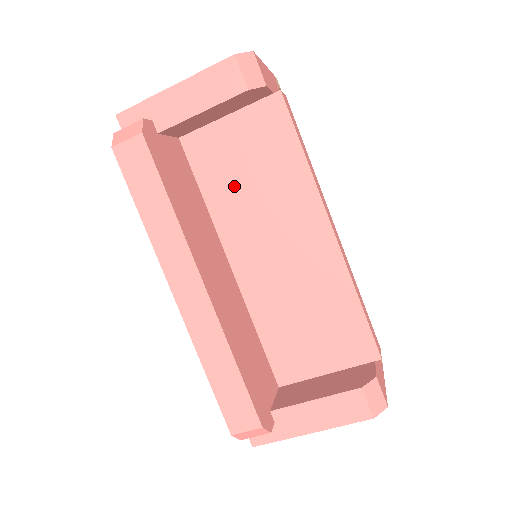
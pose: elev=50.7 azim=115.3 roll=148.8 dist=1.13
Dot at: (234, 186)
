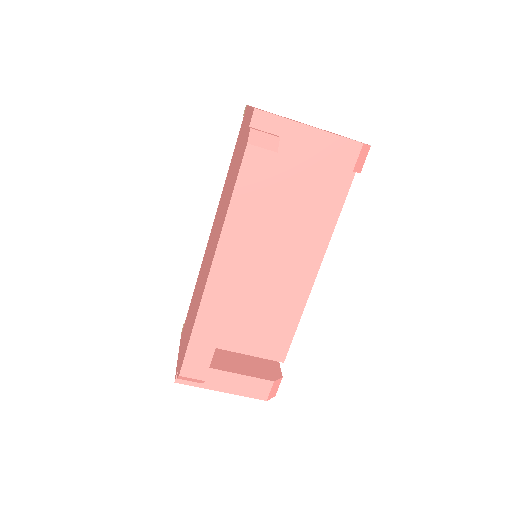
Dot at: (280, 204)
